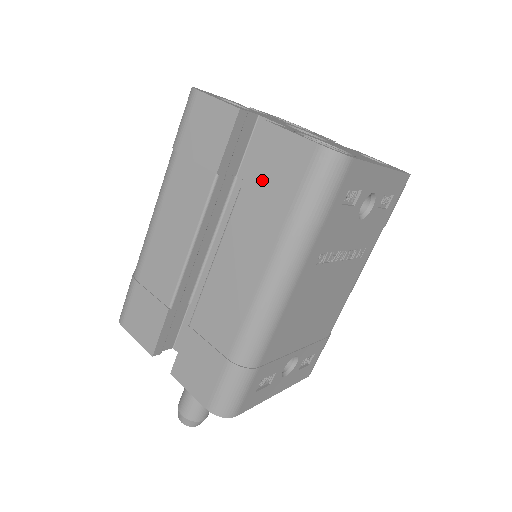
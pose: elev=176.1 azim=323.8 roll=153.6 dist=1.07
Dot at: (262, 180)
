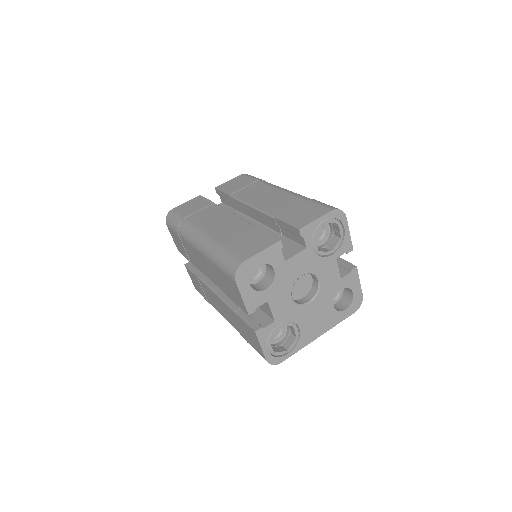
Dot at: (243, 327)
